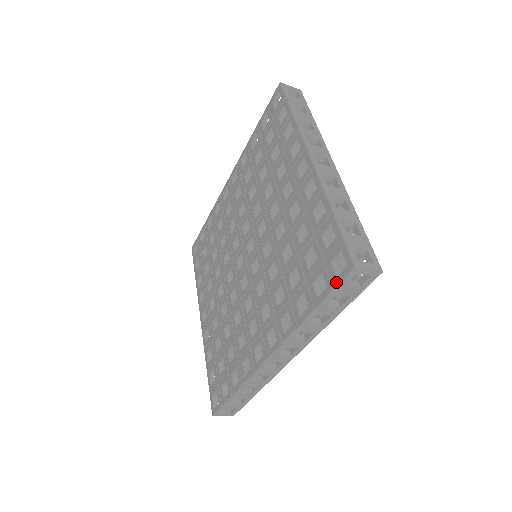
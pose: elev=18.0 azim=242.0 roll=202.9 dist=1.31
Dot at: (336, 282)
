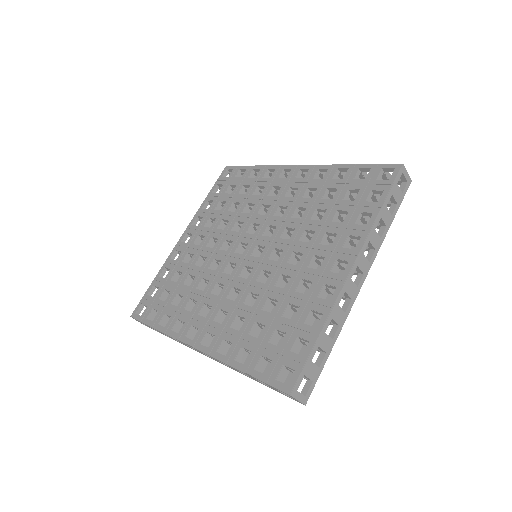
Dot at: (272, 383)
